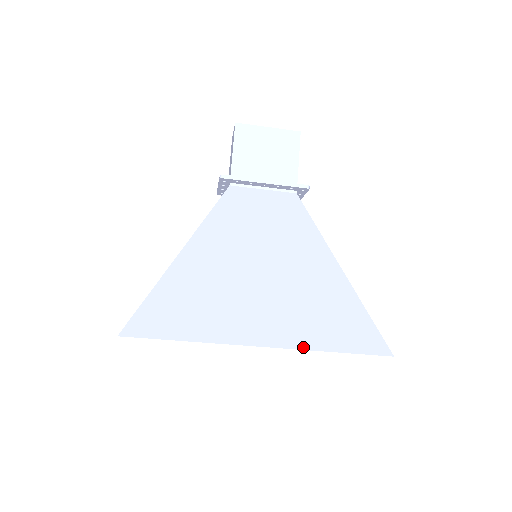
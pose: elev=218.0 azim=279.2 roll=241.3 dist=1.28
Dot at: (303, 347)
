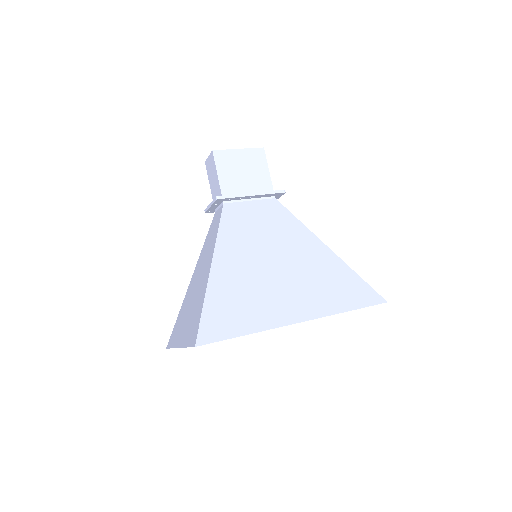
Dot at: (328, 314)
